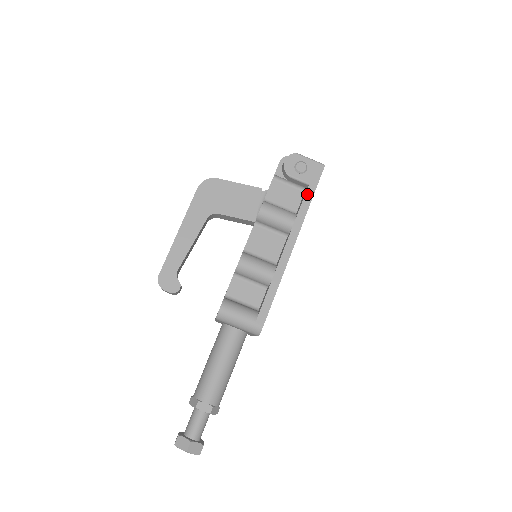
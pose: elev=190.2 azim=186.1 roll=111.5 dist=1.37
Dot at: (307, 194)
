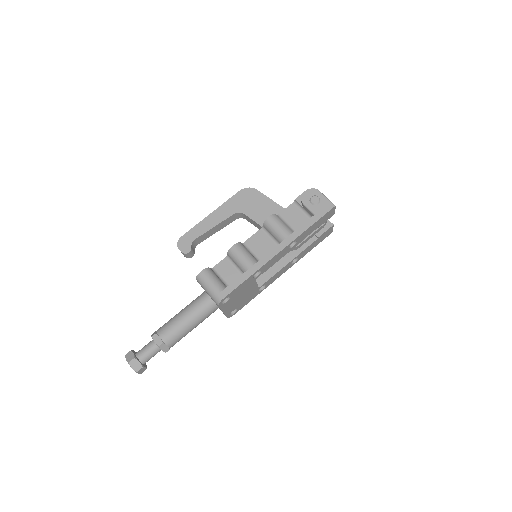
Dot at: (309, 221)
